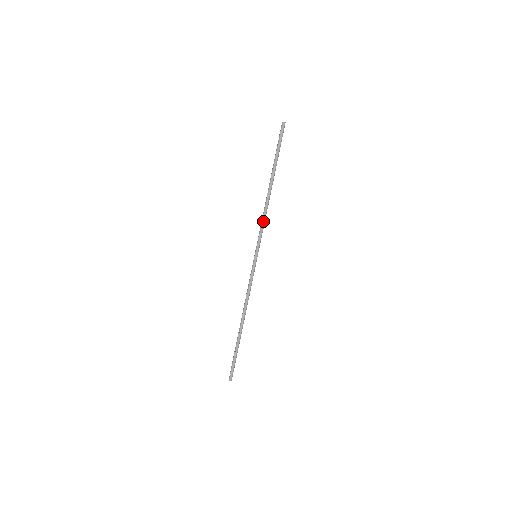
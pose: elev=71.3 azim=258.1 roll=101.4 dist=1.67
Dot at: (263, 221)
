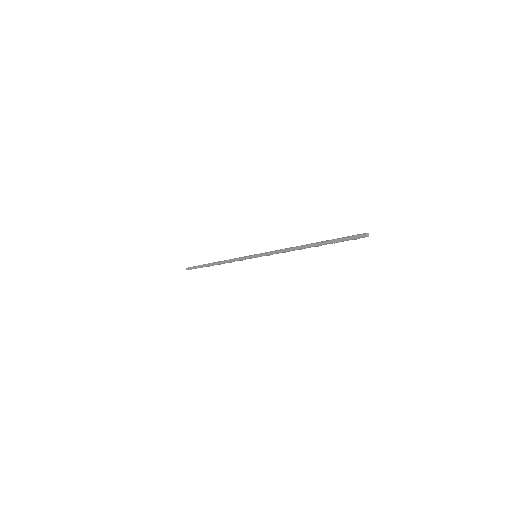
Dot at: occluded
